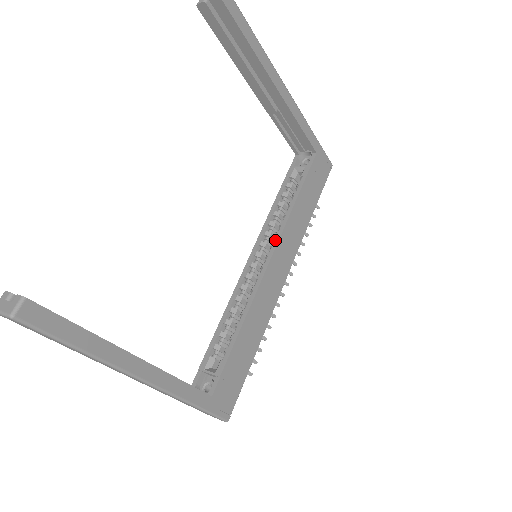
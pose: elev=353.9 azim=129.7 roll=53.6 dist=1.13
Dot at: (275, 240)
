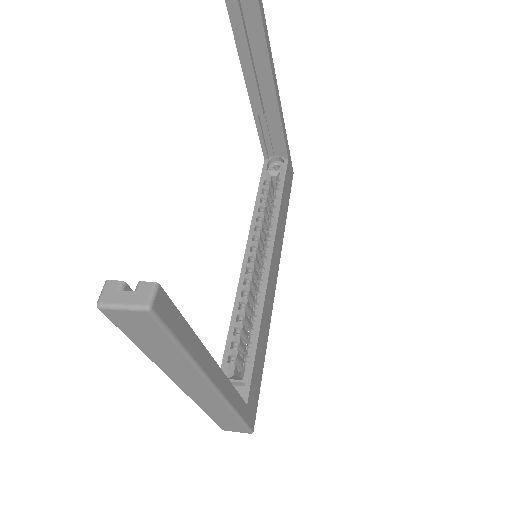
Dot at: (270, 240)
